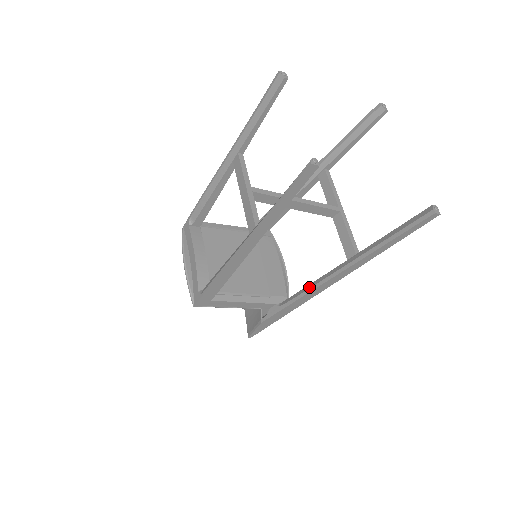
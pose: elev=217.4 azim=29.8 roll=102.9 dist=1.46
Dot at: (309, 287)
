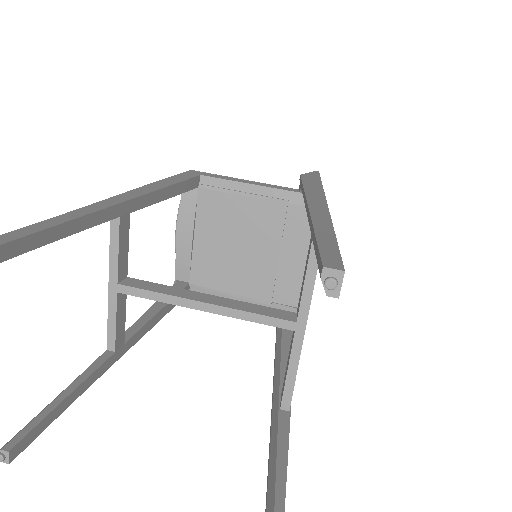
Dot at: (276, 353)
